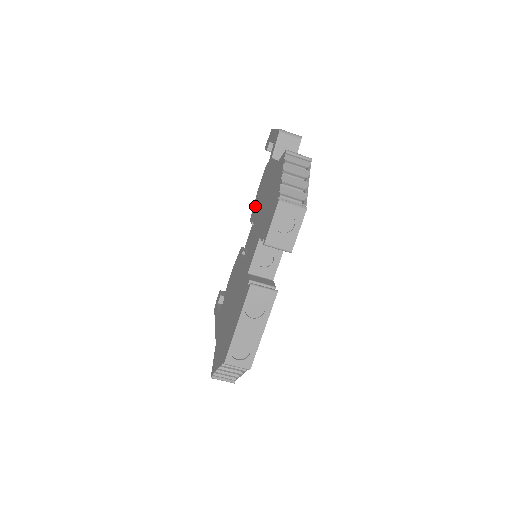
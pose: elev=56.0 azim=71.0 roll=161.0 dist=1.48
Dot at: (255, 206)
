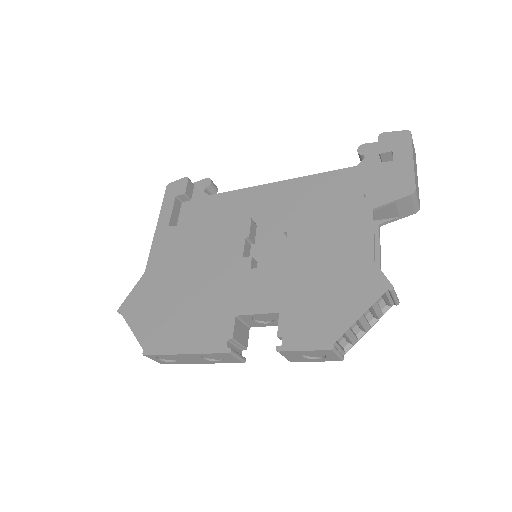
Dot at: (305, 216)
